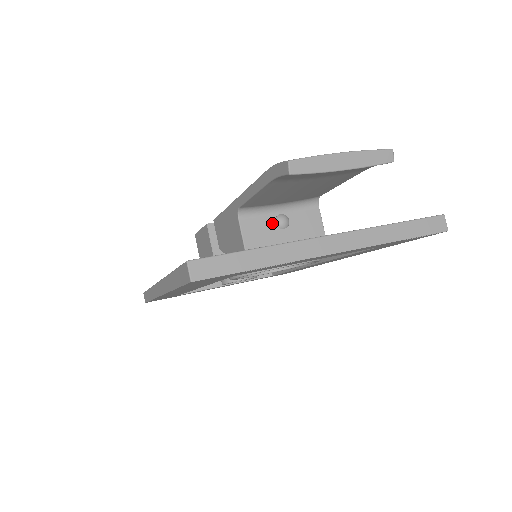
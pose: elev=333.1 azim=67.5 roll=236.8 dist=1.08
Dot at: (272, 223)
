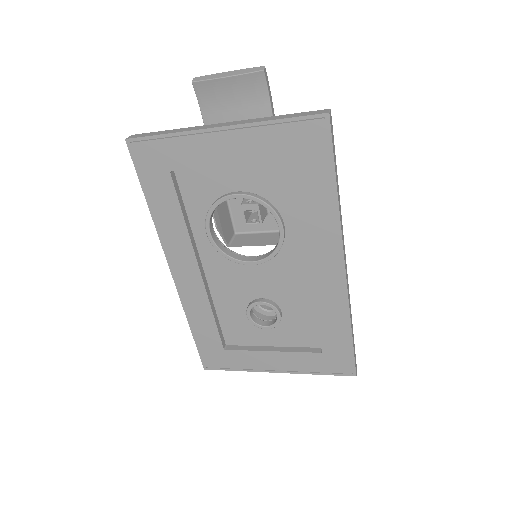
Dot at: occluded
